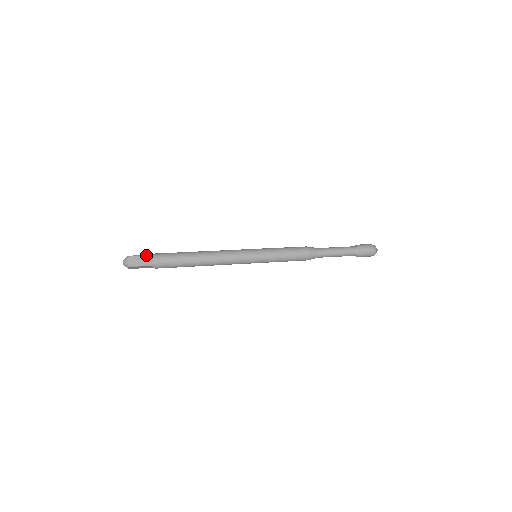
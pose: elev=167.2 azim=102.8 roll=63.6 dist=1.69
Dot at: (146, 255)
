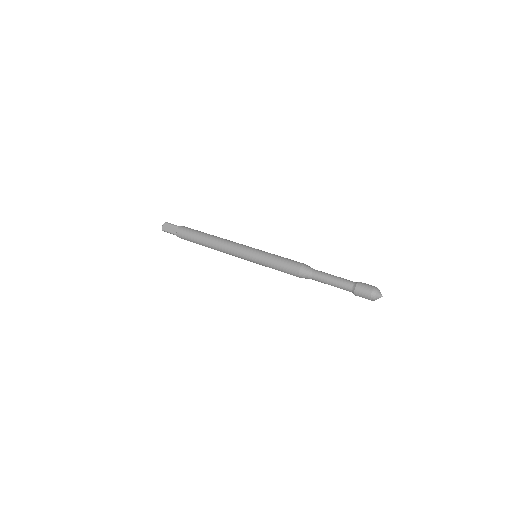
Dot at: (176, 225)
